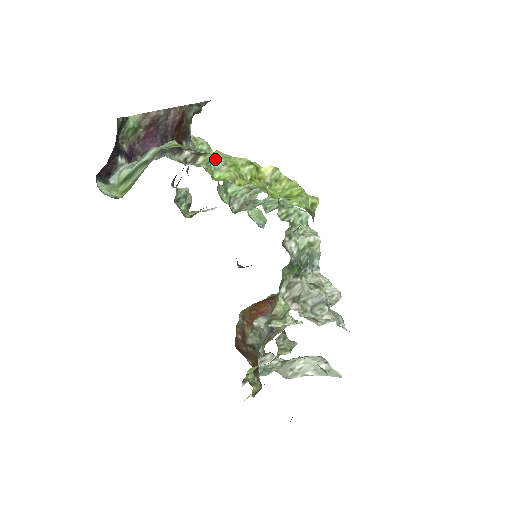
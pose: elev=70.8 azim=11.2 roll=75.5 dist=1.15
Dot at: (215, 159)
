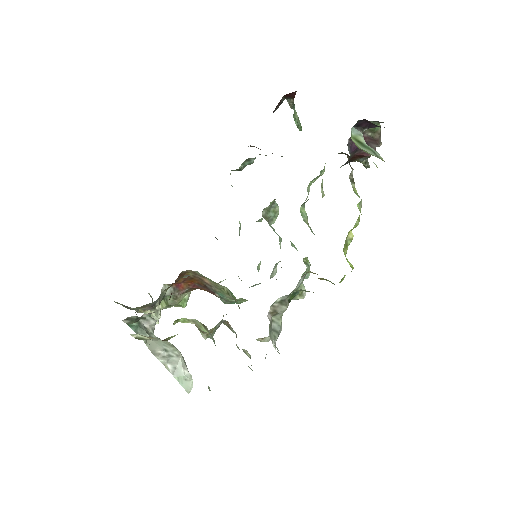
Dot at: occluded
